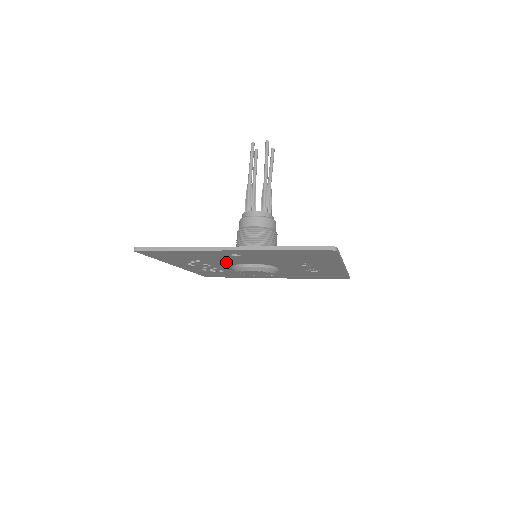
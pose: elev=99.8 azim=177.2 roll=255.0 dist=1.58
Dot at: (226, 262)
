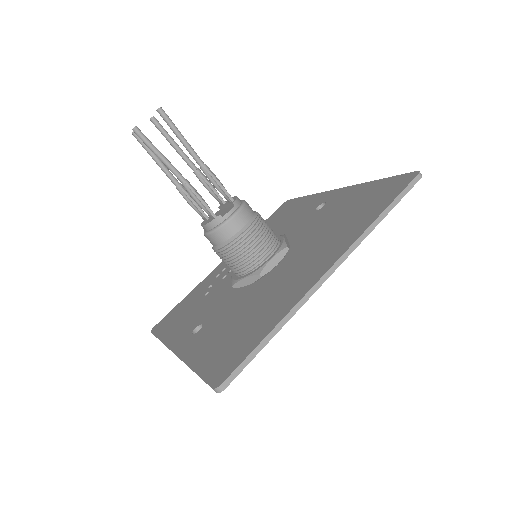
Dot at: occluded
